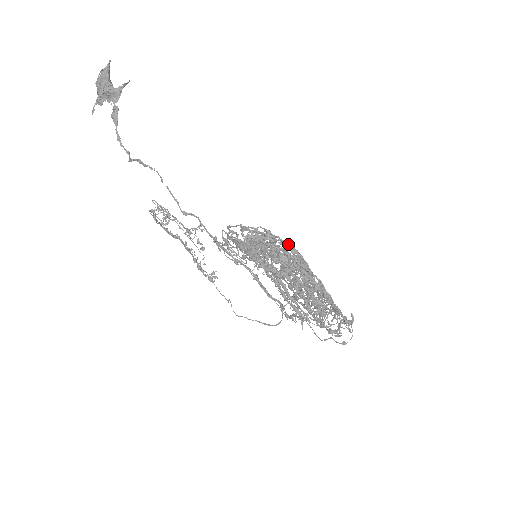
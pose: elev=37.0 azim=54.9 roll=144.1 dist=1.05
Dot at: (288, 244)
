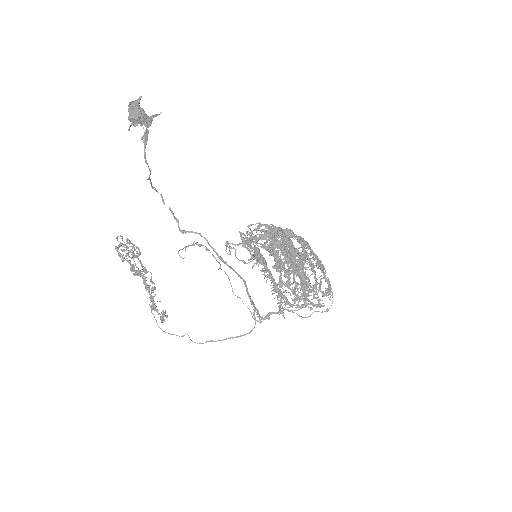
Dot at: occluded
